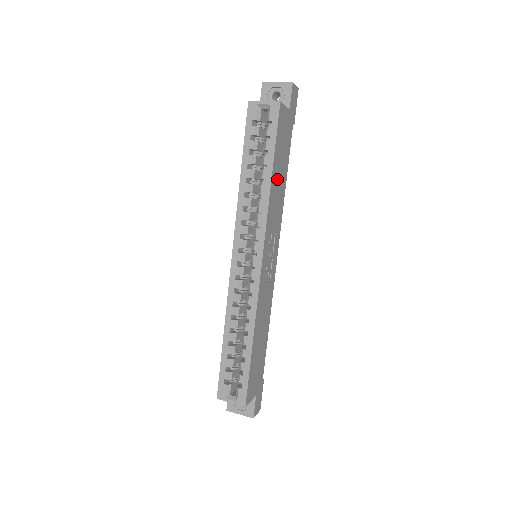
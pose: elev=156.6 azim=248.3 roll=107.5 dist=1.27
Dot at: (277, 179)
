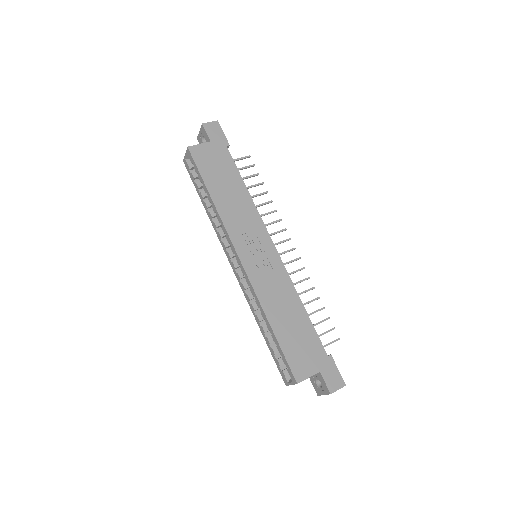
Dot at: (224, 194)
